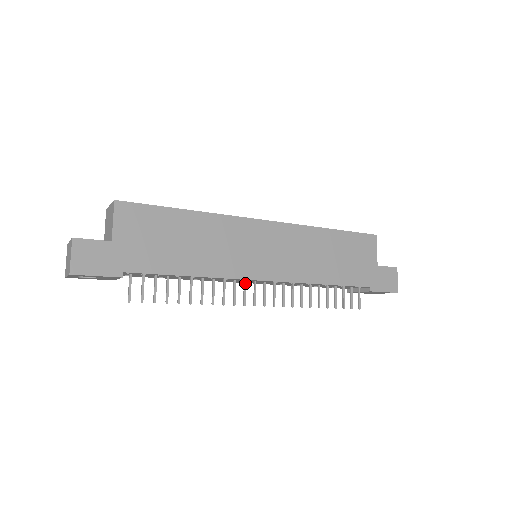
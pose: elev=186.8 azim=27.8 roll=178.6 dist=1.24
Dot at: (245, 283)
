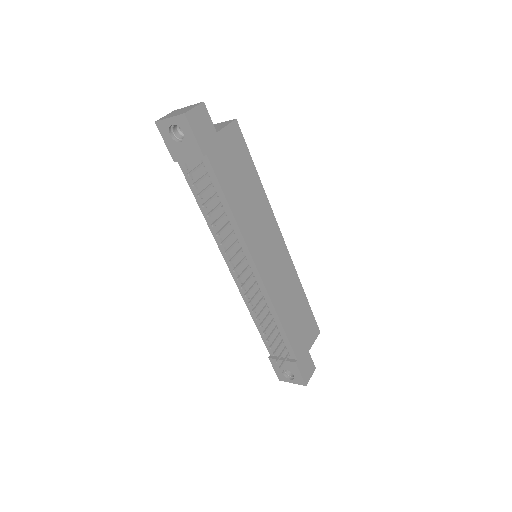
Dot at: (244, 259)
